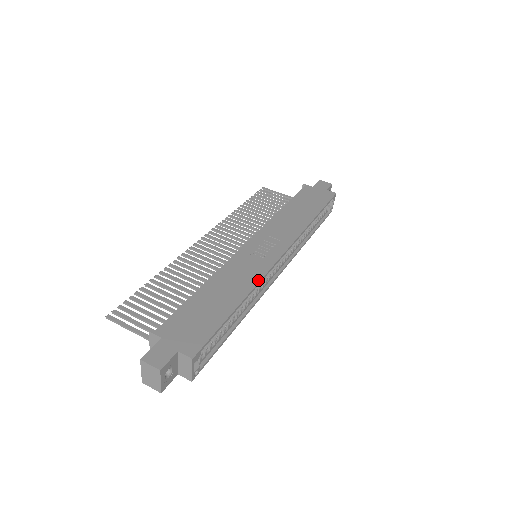
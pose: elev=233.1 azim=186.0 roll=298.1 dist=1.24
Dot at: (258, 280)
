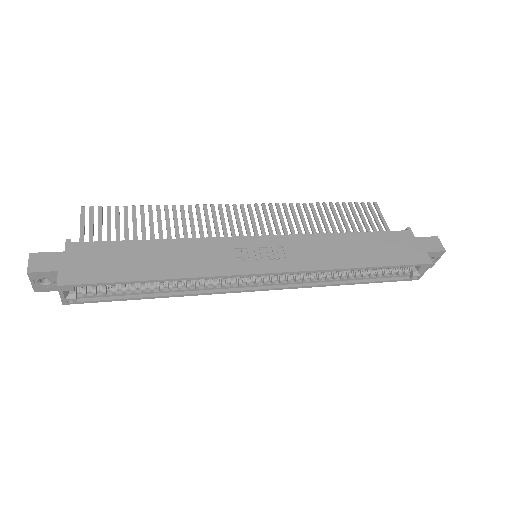
Dot at: (205, 275)
